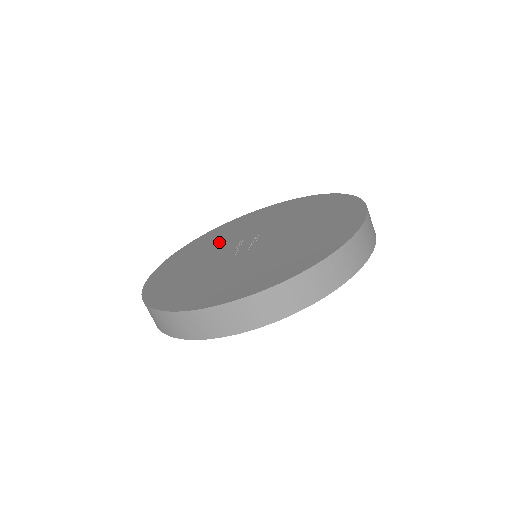
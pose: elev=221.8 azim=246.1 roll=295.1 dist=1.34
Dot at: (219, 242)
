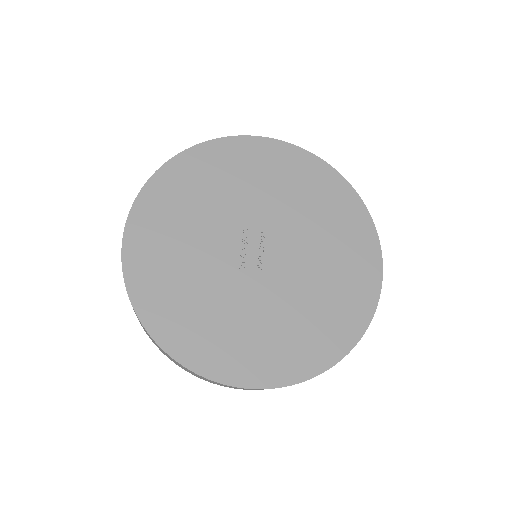
Dot at: (214, 206)
